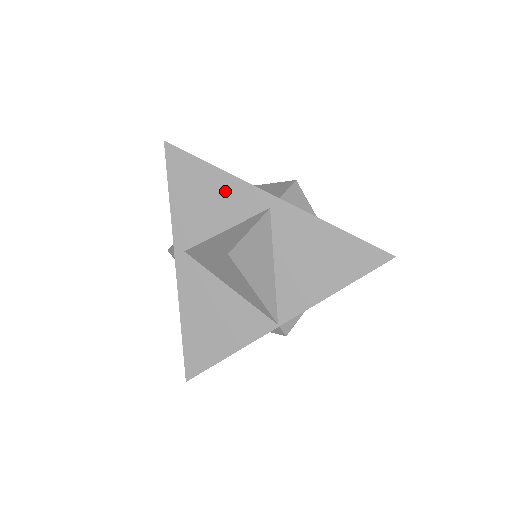
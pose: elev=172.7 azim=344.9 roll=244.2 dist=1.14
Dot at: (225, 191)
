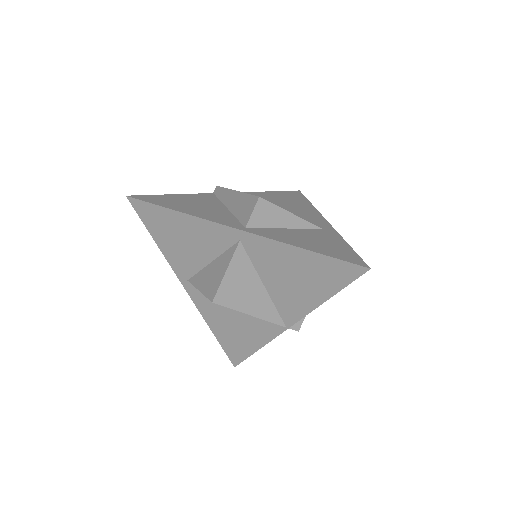
Dot at: (196, 231)
